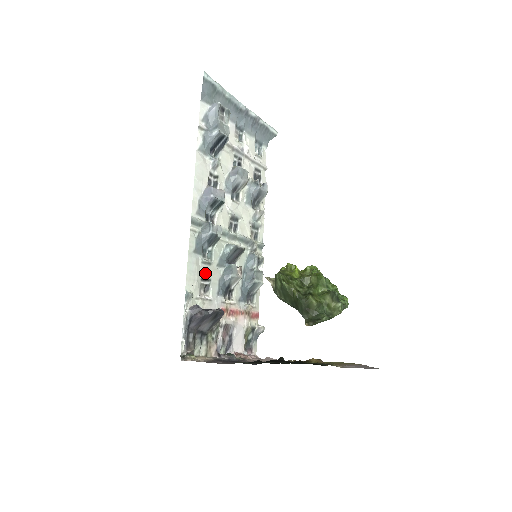
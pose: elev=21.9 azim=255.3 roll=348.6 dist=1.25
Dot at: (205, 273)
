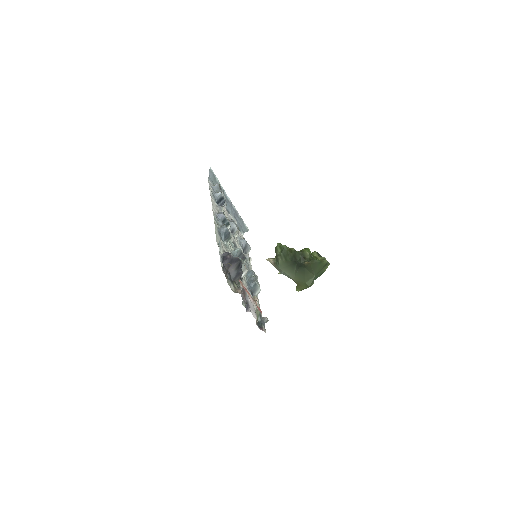
Dot at: (225, 249)
